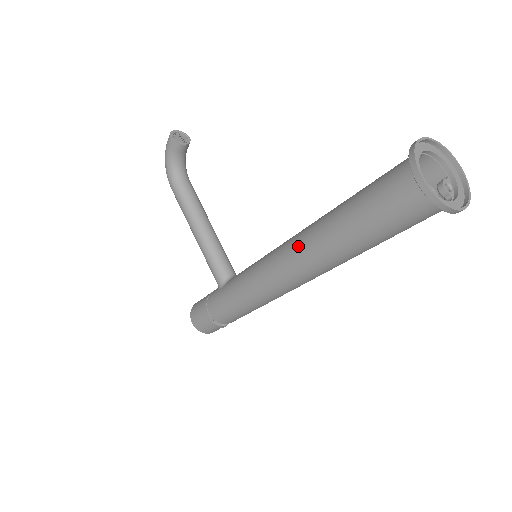
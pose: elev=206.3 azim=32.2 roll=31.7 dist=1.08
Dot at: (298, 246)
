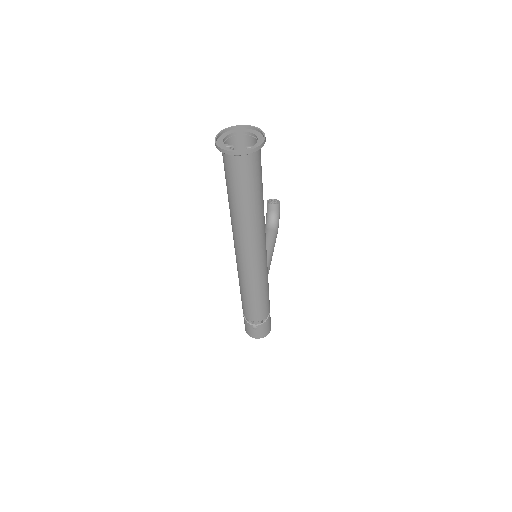
Dot at: occluded
